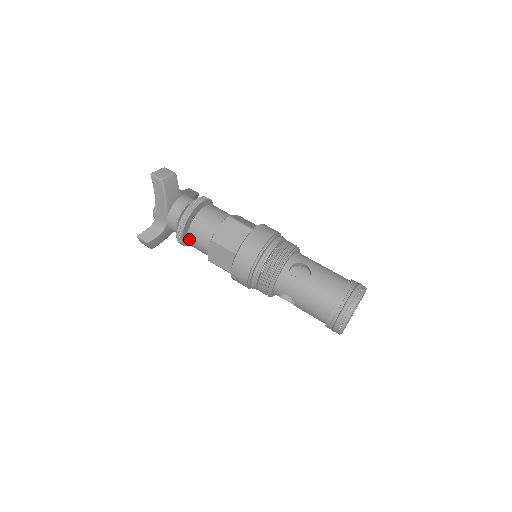
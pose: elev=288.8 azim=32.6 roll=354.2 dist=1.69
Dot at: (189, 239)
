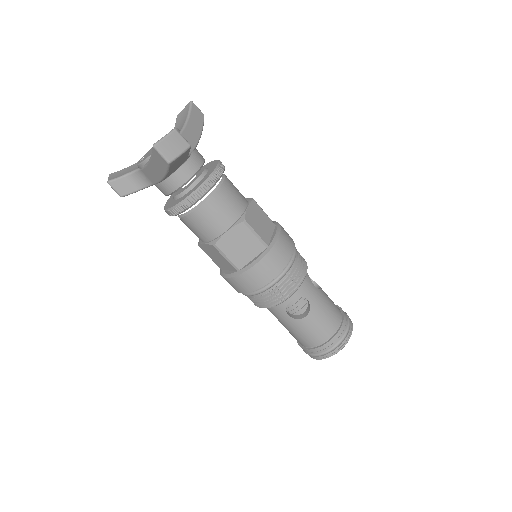
Dot at: (182, 220)
